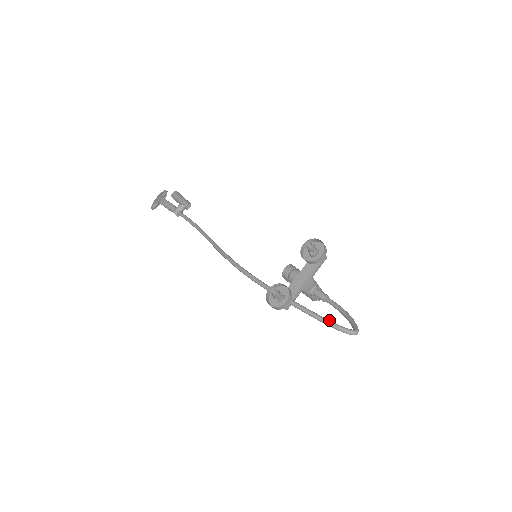
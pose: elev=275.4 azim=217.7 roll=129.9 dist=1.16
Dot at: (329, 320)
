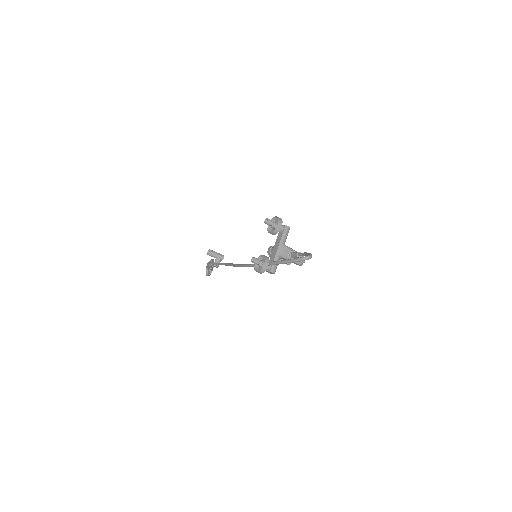
Dot at: (290, 259)
